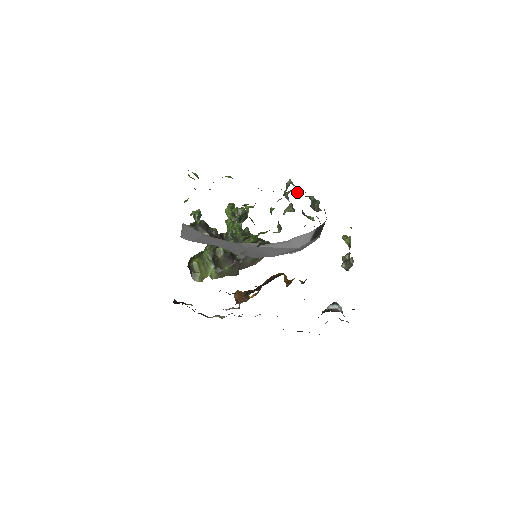
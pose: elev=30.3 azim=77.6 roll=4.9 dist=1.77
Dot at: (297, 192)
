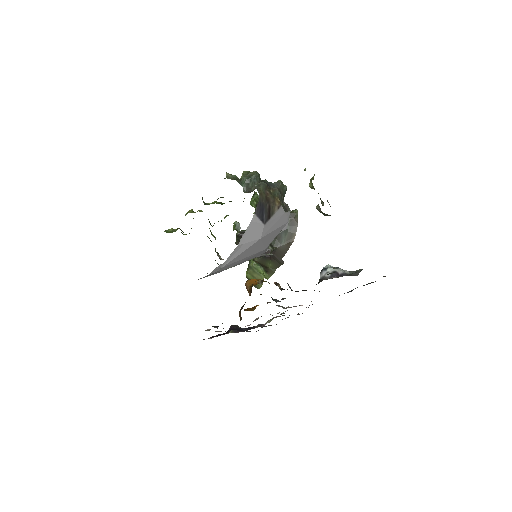
Dot at: (241, 177)
